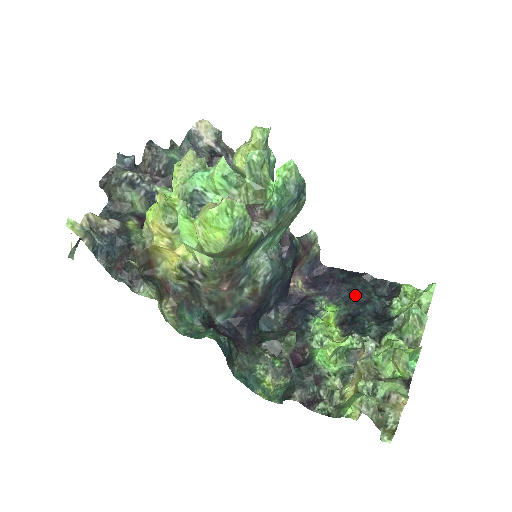
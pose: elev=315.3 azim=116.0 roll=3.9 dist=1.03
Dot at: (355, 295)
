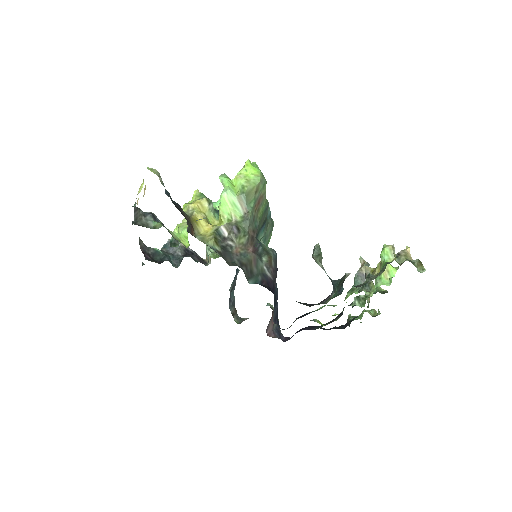
Dot at: occluded
